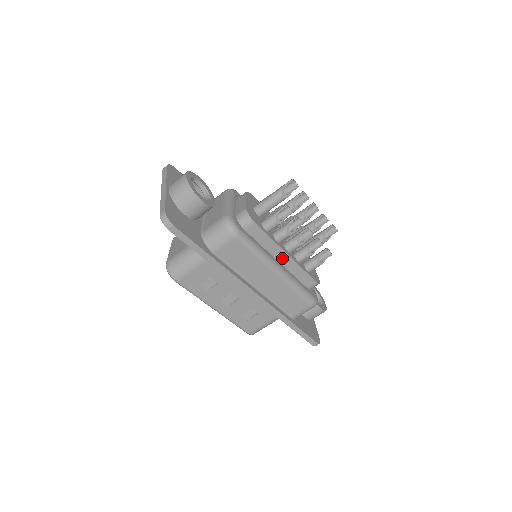
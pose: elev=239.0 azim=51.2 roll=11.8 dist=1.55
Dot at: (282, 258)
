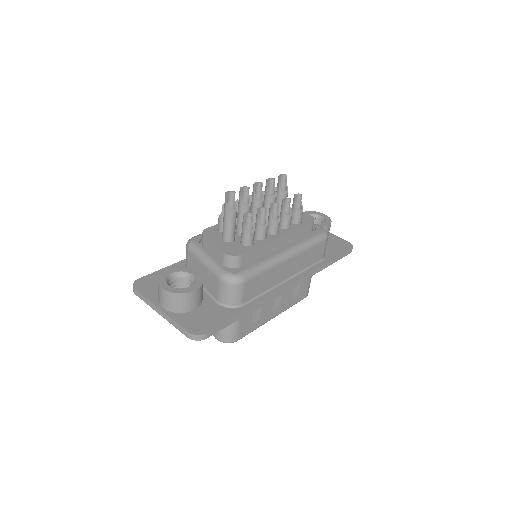
Dot at: (279, 243)
